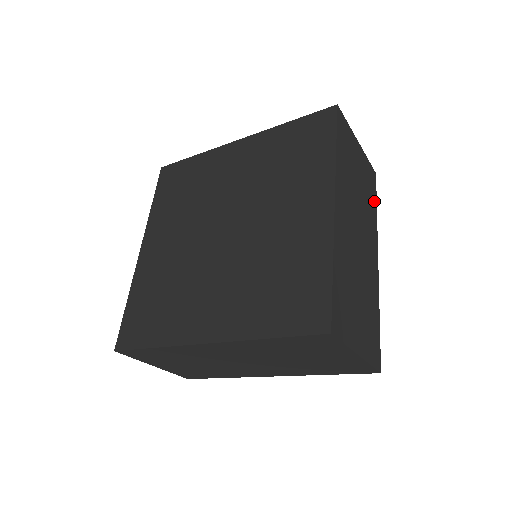
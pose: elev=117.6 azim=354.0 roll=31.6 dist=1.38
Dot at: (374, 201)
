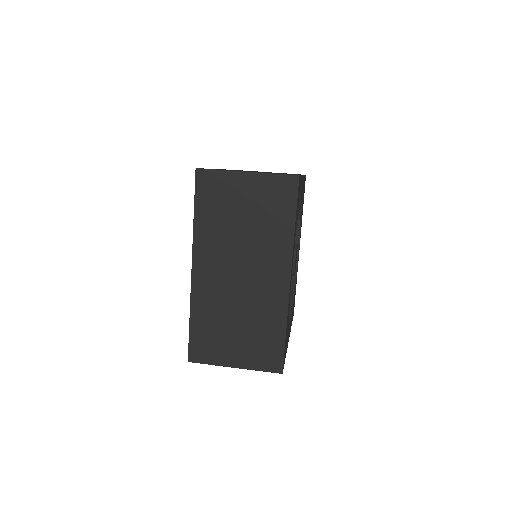
Dot at: occluded
